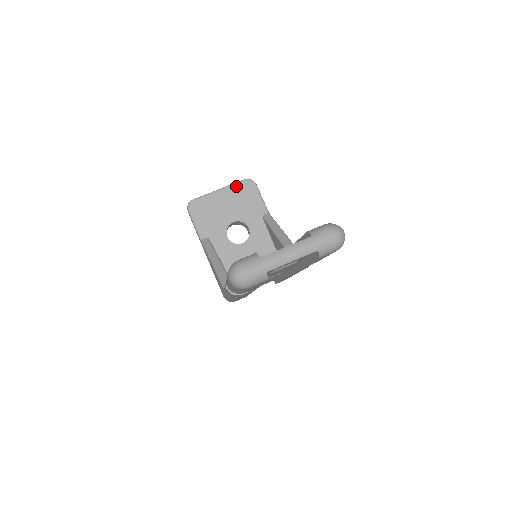
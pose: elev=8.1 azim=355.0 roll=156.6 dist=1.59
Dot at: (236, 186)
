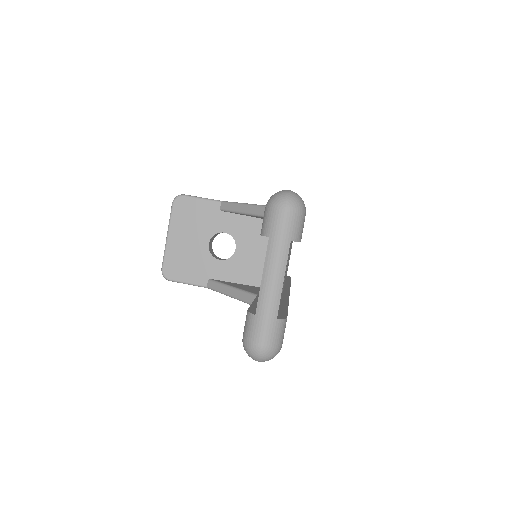
Dot at: (174, 217)
